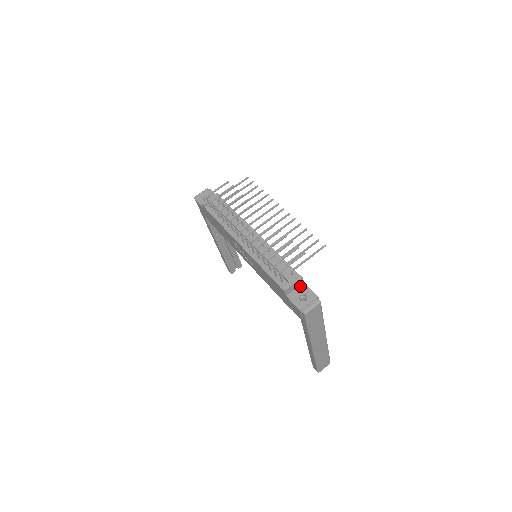
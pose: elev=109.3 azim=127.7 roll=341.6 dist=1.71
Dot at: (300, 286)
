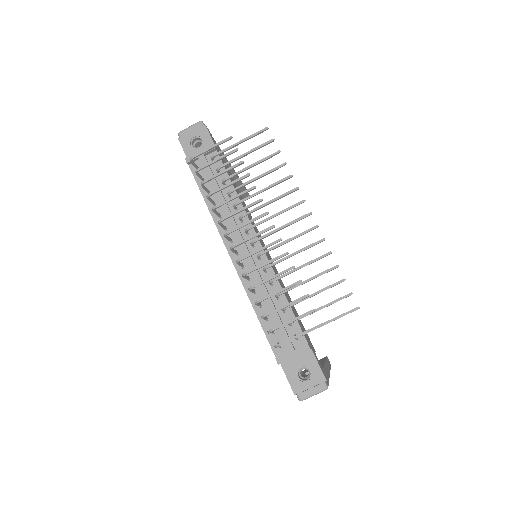
Dot at: (304, 354)
